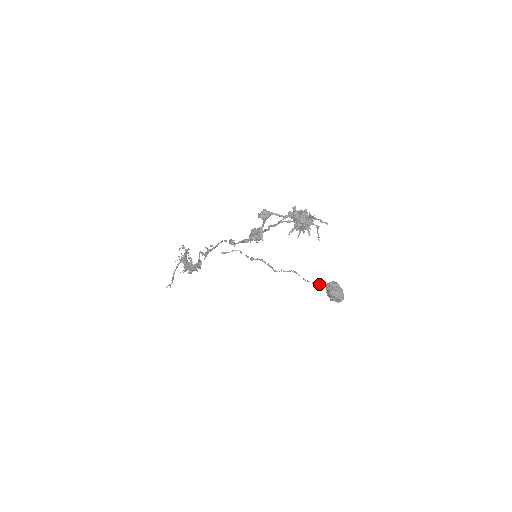
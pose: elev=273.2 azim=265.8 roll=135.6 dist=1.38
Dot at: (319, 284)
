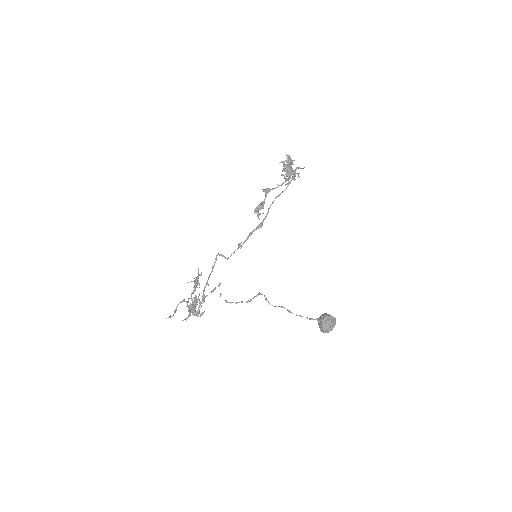
Dot at: (311, 318)
